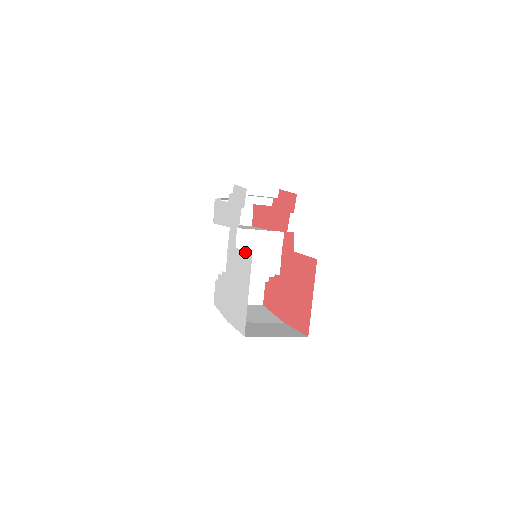
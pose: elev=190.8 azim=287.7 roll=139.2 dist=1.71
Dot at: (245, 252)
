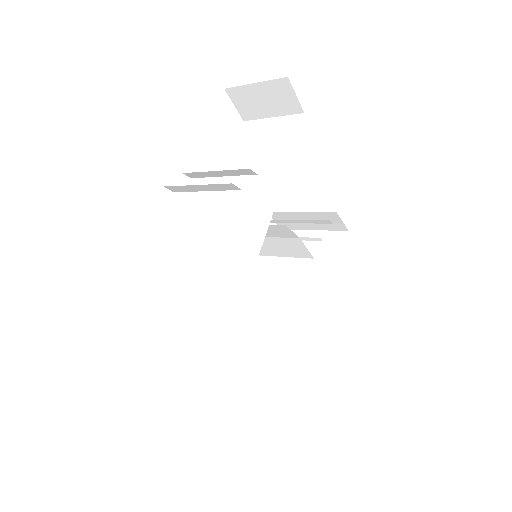
Dot at: occluded
